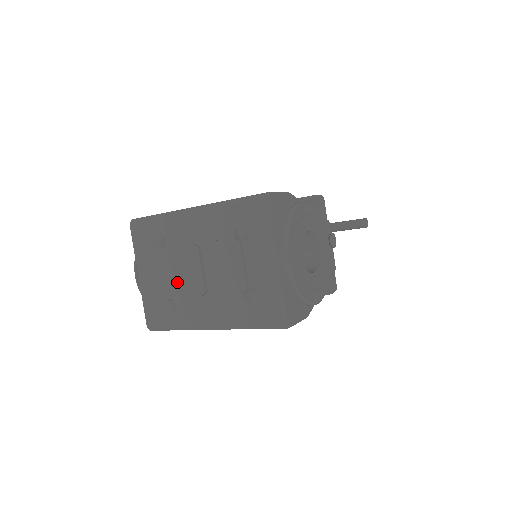
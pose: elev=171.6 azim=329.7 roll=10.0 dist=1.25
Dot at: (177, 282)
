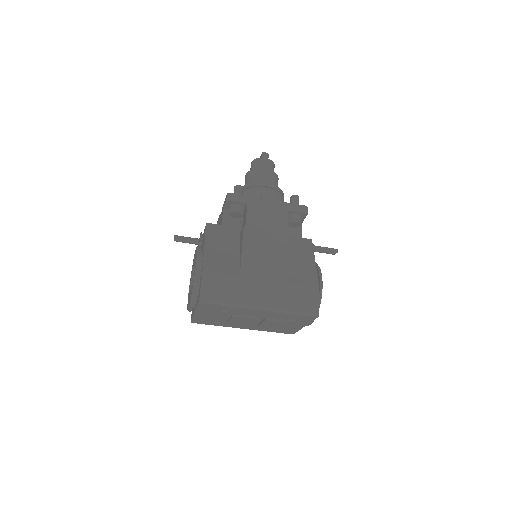
Dot at: (232, 323)
